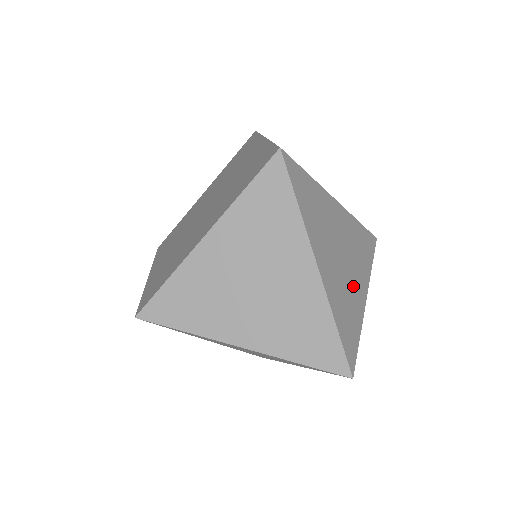
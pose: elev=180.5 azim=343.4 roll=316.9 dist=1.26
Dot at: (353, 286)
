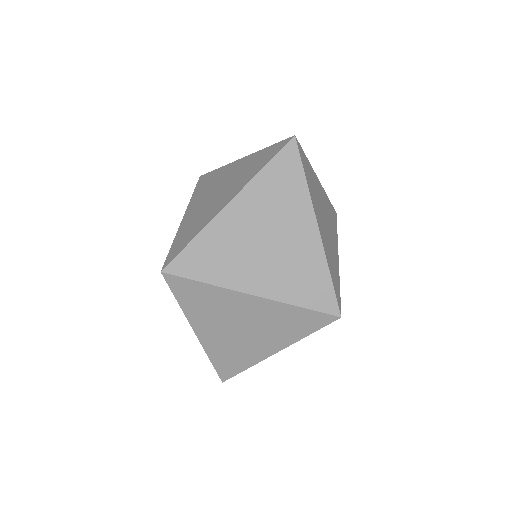
Dot at: occluded
